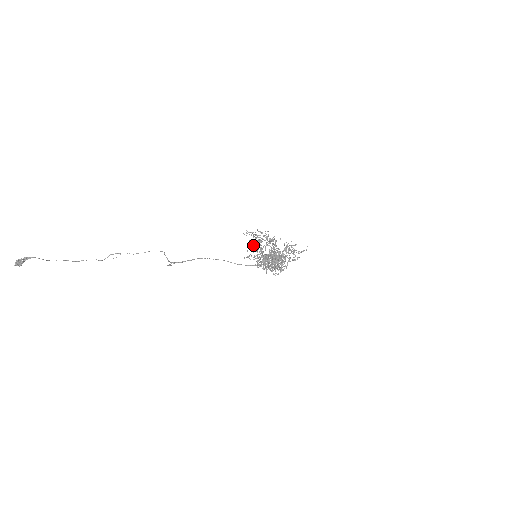
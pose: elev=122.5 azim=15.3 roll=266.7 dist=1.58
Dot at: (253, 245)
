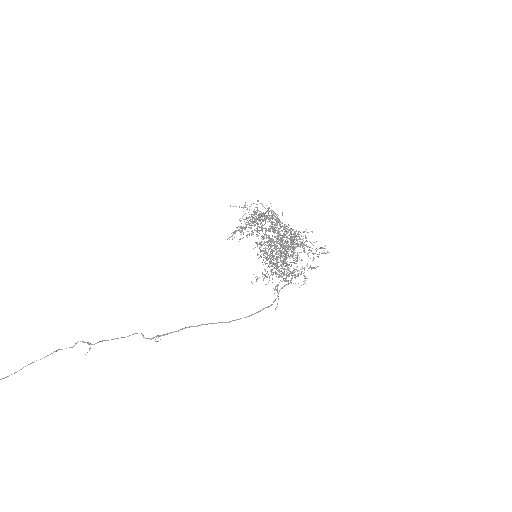
Dot at: (246, 217)
